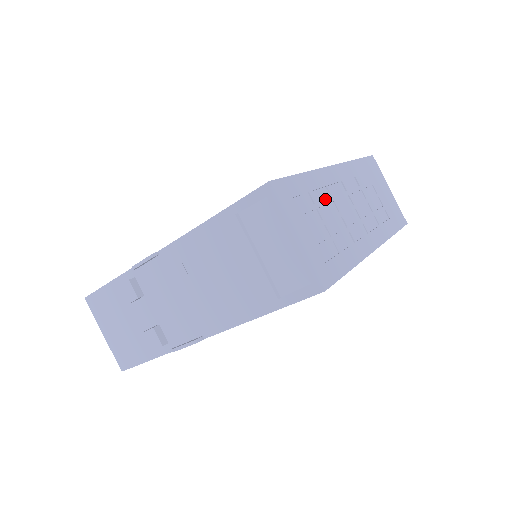
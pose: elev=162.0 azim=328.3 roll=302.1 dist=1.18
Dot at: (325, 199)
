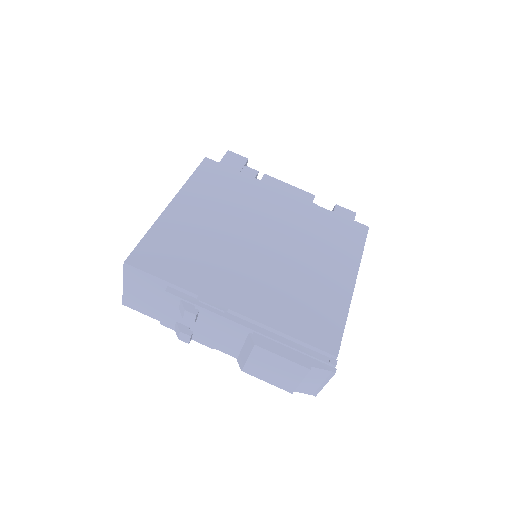
Dot at: occluded
